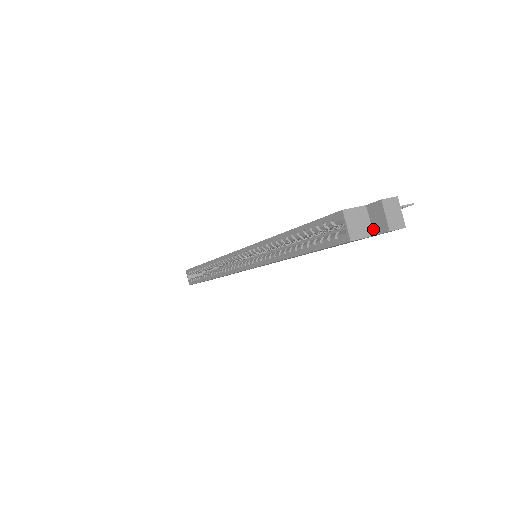
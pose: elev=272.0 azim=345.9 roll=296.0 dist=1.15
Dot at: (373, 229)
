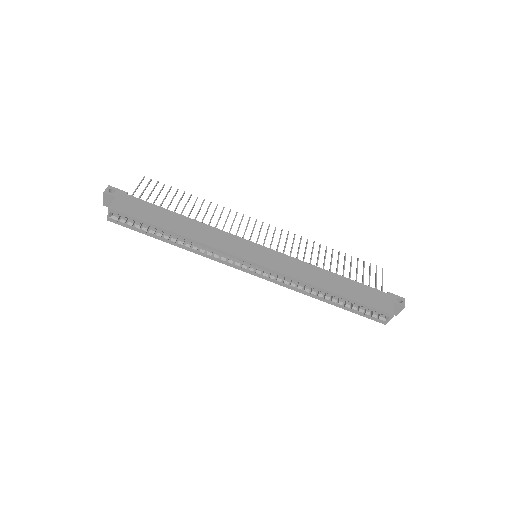
Dot at: occluded
